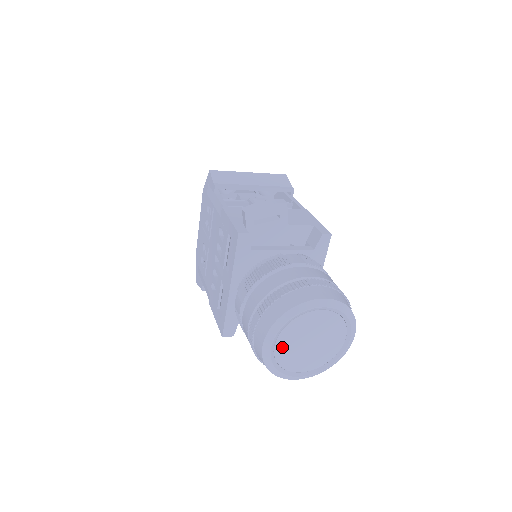
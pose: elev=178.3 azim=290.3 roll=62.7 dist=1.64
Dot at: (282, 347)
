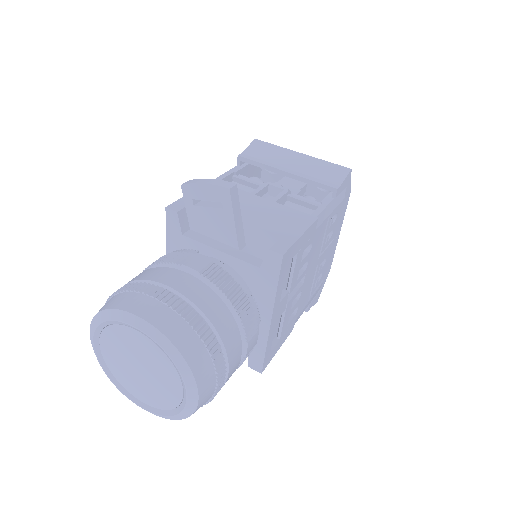
Dot at: (109, 353)
